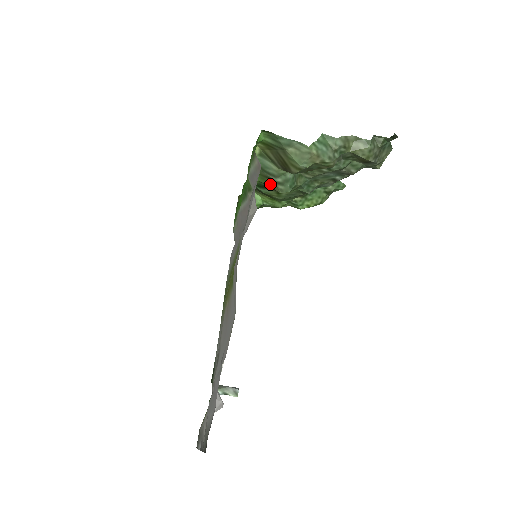
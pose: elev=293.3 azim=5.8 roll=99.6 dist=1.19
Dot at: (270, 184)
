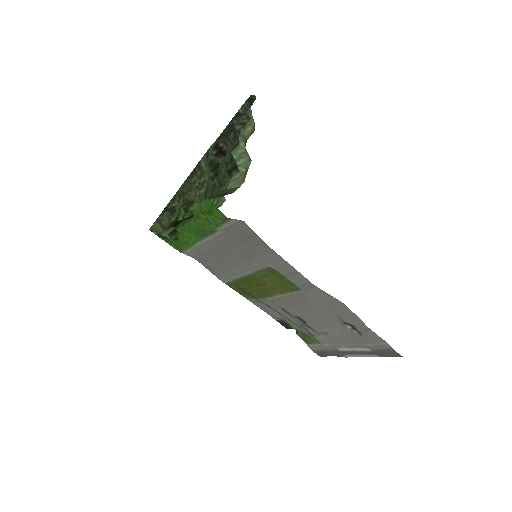
Dot at: occluded
